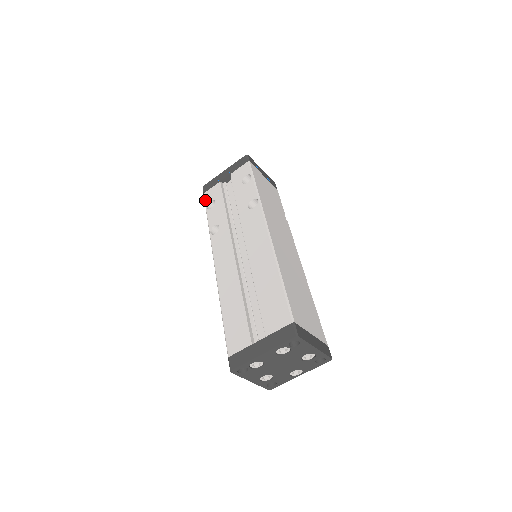
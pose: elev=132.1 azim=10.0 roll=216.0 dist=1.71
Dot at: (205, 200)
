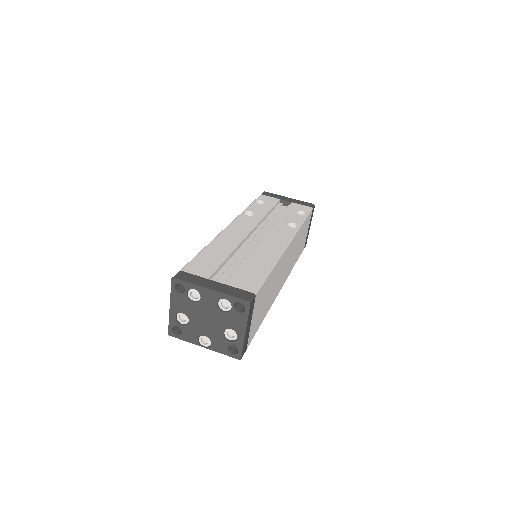
Dot at: (259, 197)
